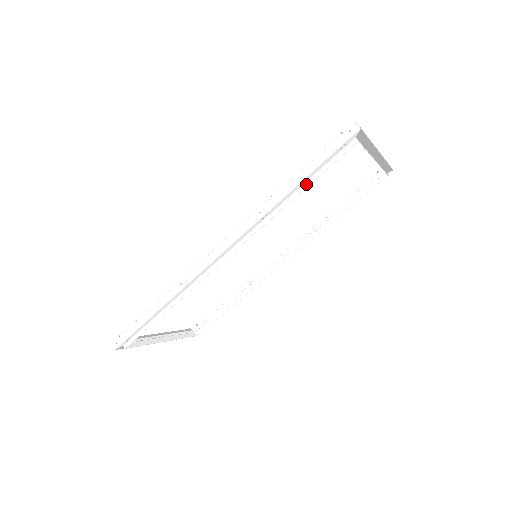
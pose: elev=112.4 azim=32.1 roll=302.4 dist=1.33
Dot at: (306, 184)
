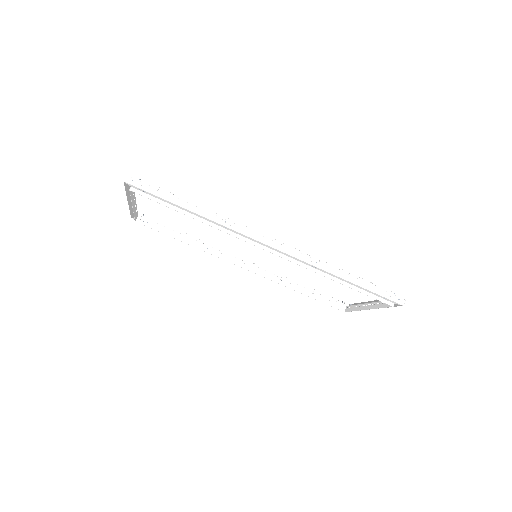
Dot at: (350, 285)
